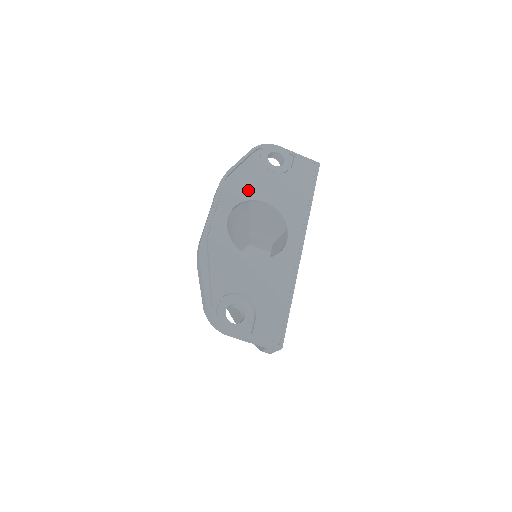
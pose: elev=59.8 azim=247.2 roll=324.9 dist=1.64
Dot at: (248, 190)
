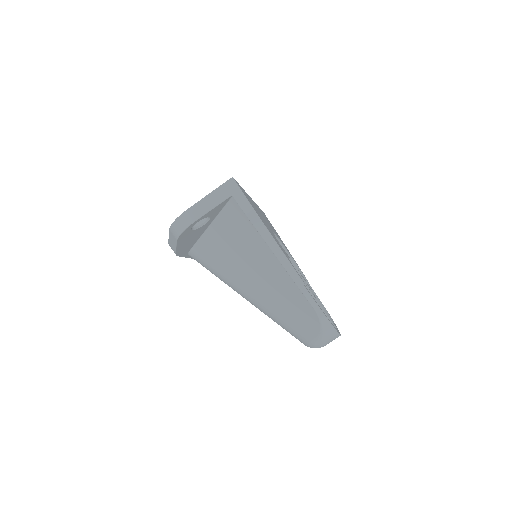
Dot at: occluded
